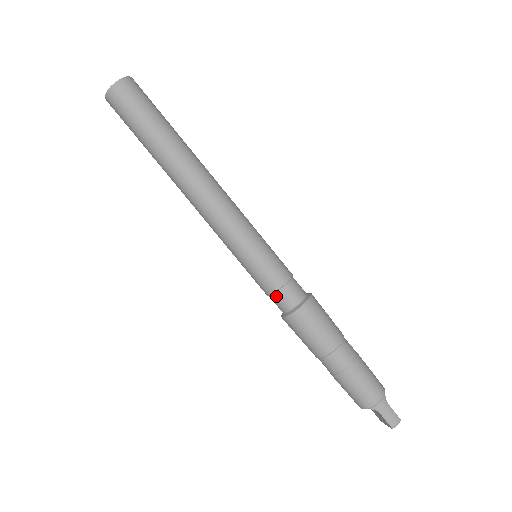
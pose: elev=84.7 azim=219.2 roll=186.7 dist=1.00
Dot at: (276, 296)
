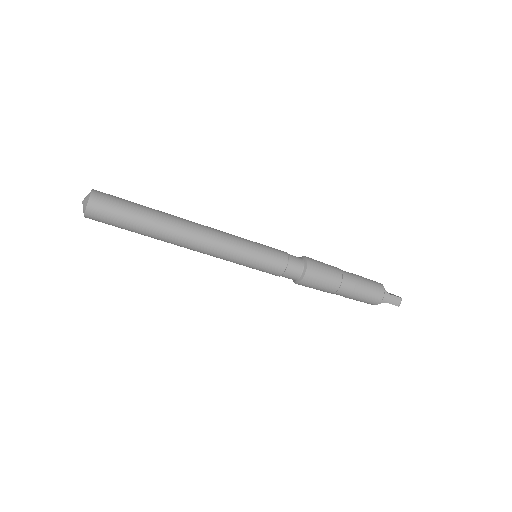
Dot at: (285, 275)
